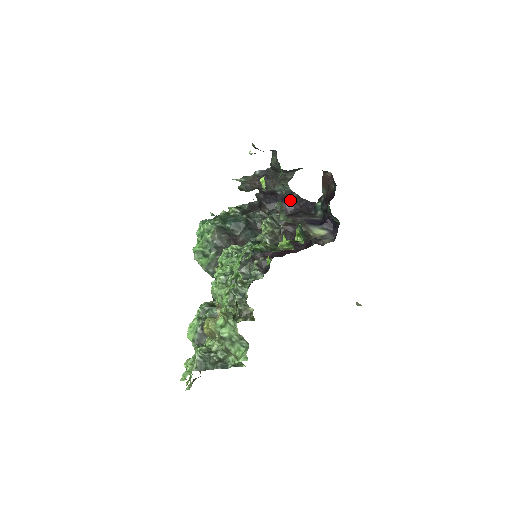
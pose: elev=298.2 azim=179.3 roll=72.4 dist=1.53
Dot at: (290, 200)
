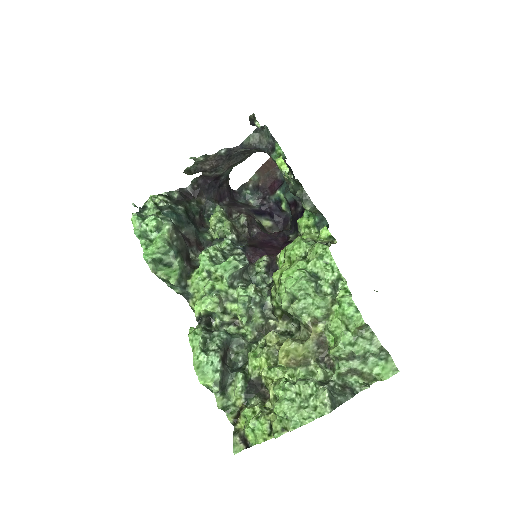
Dot at: (223, 187)
